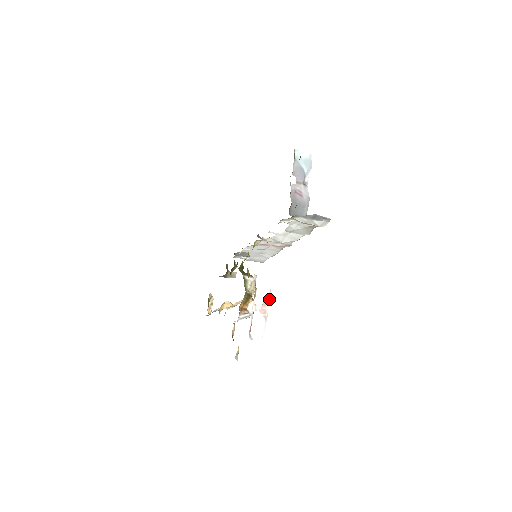
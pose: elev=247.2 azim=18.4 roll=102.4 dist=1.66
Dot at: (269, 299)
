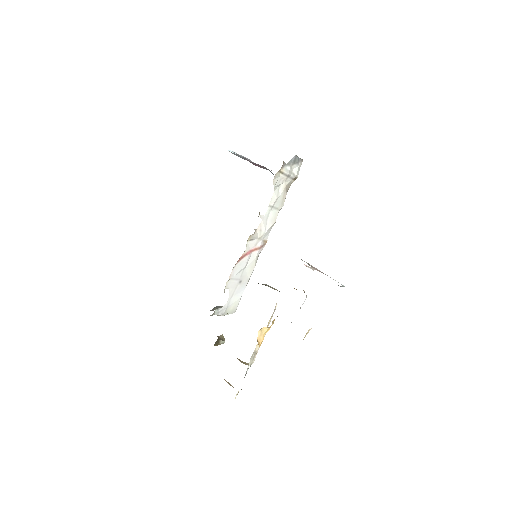
Dot at: (308, 264)
